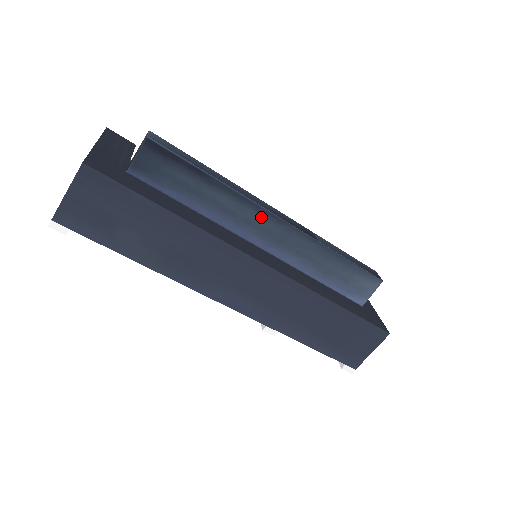
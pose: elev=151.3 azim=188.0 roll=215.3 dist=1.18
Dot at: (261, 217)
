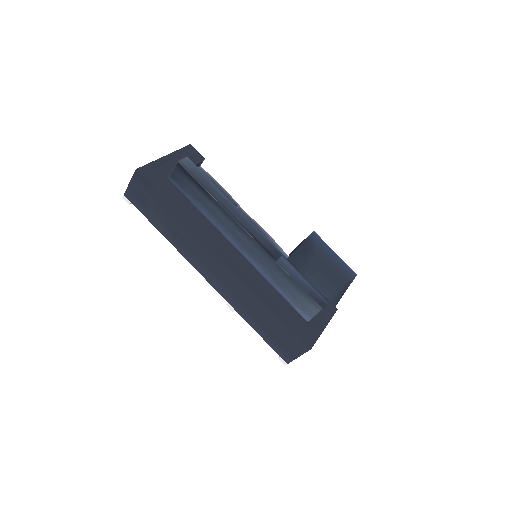
Dot at: (239, 230)
